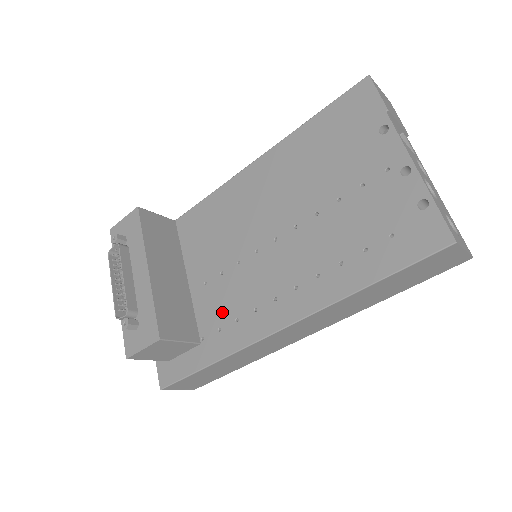
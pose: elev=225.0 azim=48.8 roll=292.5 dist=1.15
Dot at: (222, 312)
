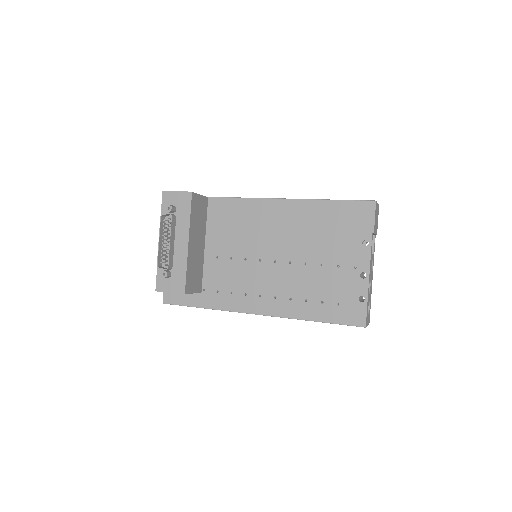
Dot at: (223, 283)
